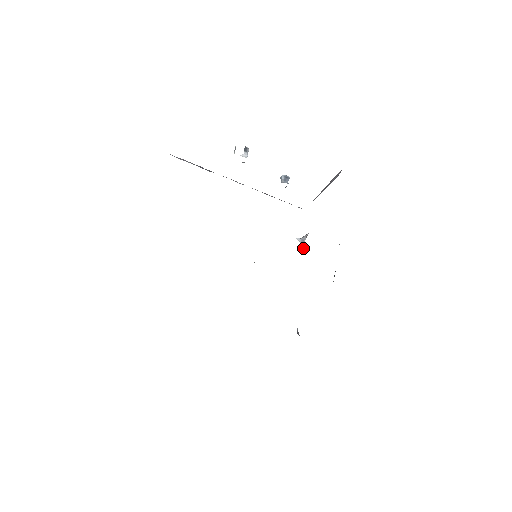
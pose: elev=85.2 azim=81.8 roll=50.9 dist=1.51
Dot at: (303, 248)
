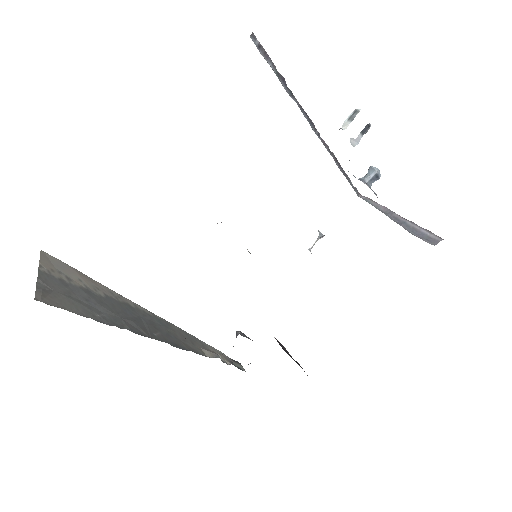
Dot at: (316, 241)
